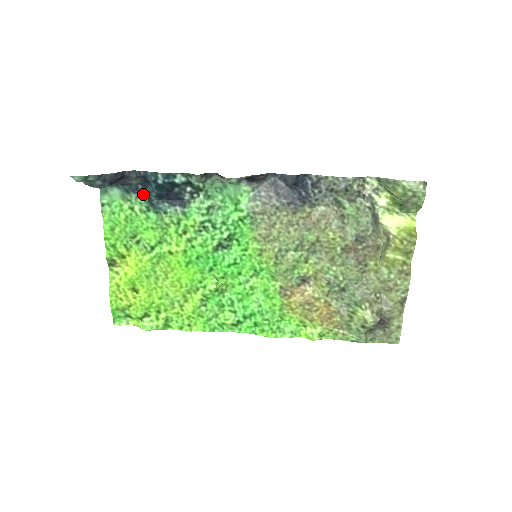
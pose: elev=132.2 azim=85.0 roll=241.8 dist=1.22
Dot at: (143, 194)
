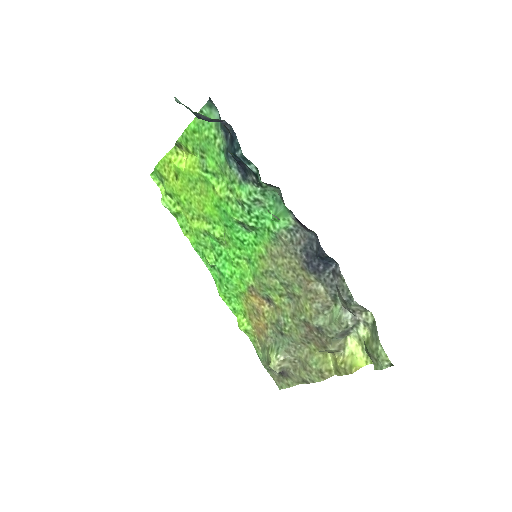
Dot at: (228, 141)
